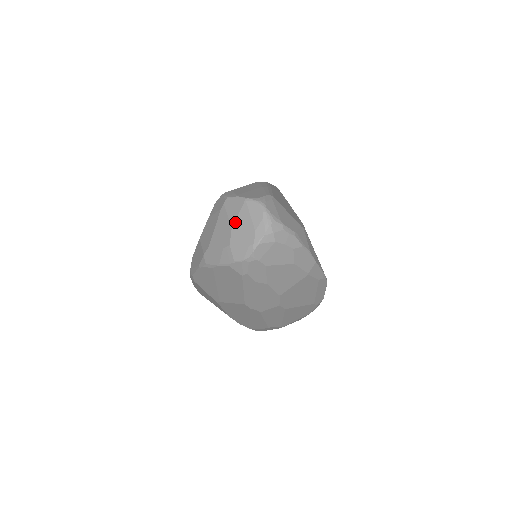
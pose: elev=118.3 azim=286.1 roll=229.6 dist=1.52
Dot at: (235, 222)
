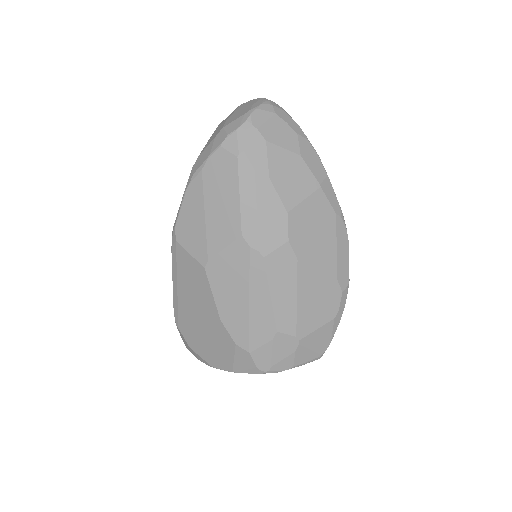
Dot at: (230, 117)
